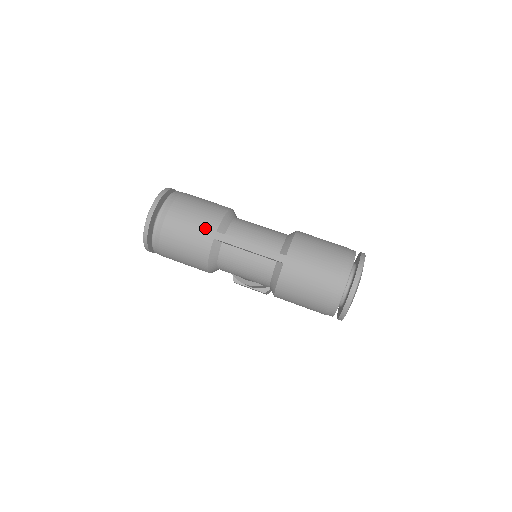
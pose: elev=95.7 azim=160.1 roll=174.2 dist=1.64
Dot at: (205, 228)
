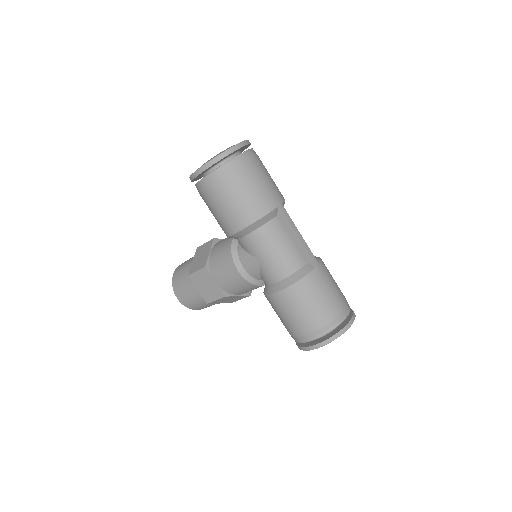
Dot at: (276, 193)
